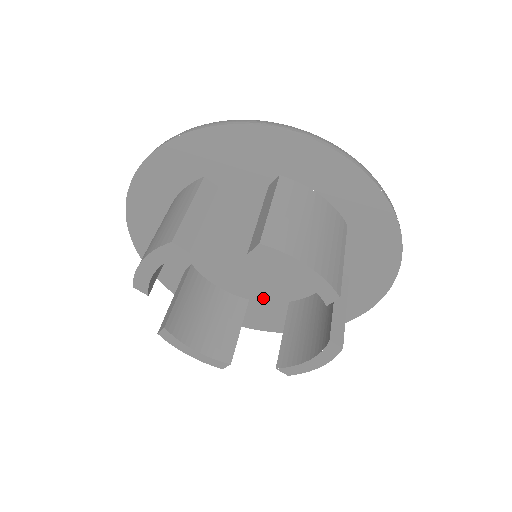
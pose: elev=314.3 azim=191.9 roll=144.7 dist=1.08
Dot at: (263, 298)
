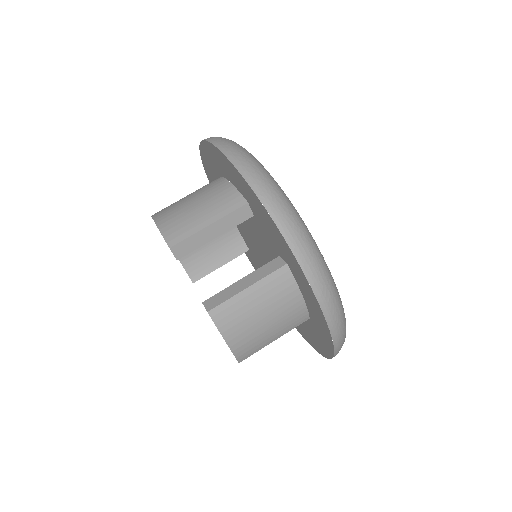
Dot at: (256, 260)
